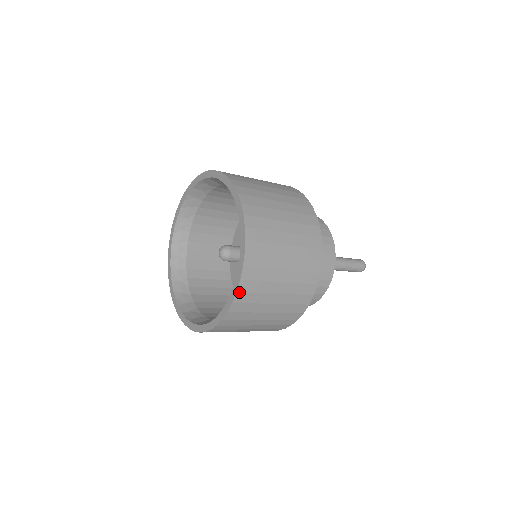
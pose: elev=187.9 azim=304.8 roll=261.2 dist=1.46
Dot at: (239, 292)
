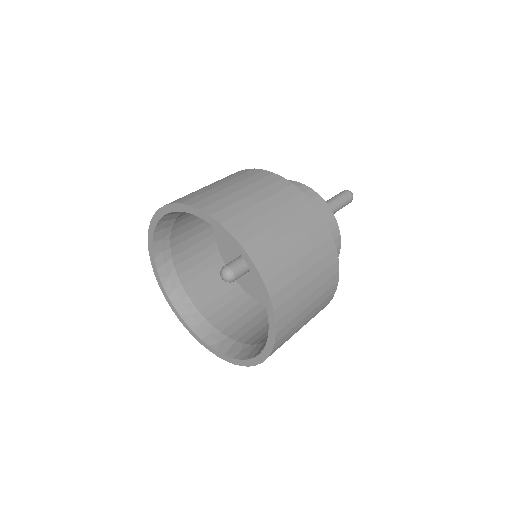
Dot at: (276, 342)
